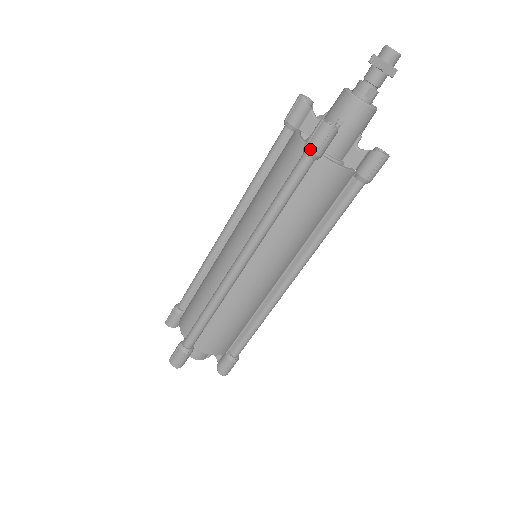
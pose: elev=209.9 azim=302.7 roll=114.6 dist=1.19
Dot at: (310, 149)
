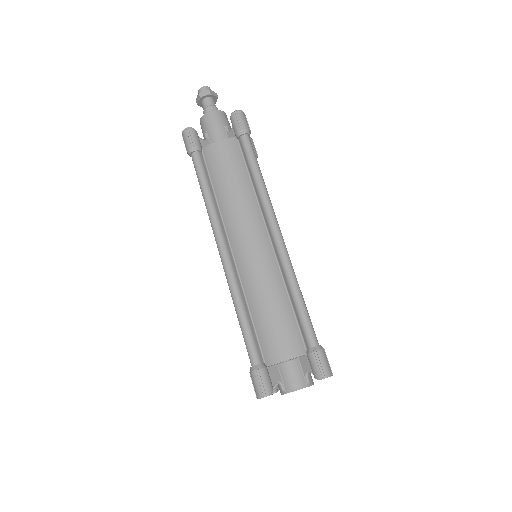
Dot at: (187, 149)
